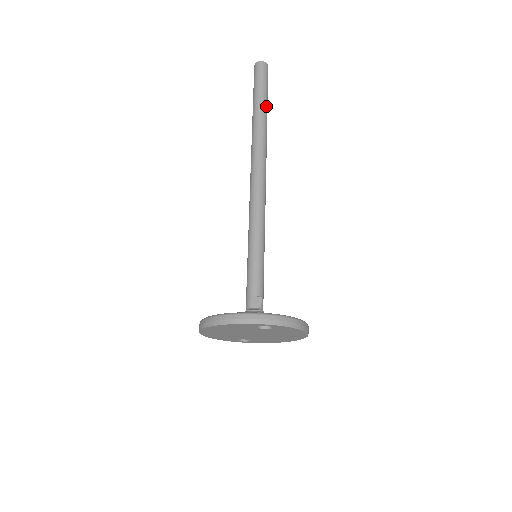
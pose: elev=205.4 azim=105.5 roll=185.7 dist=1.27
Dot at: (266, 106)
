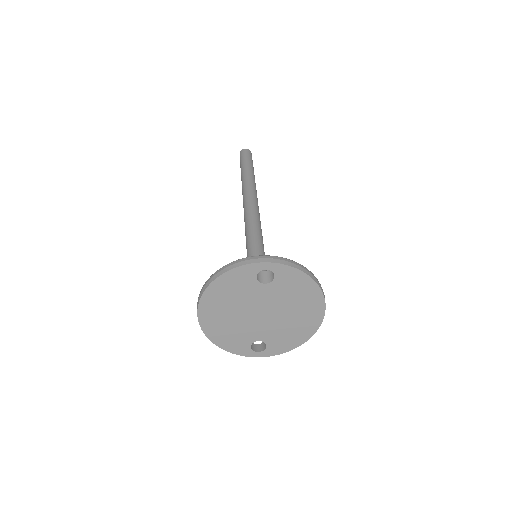
Dot at: (252, 169)
